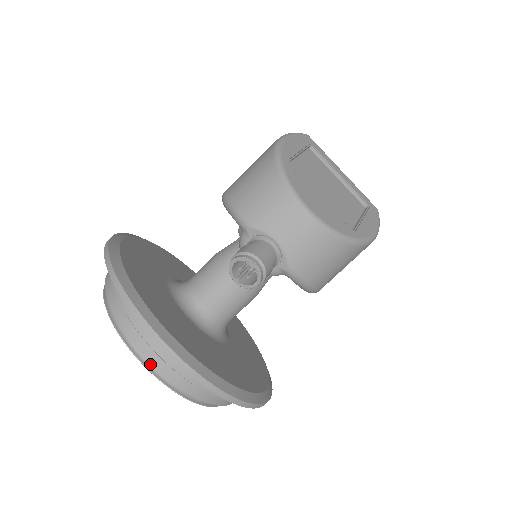
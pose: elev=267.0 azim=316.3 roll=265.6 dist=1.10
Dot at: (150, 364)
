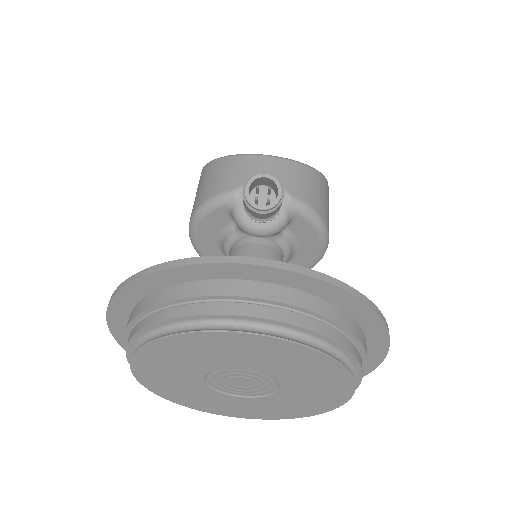
Dot at: (250, 330)
